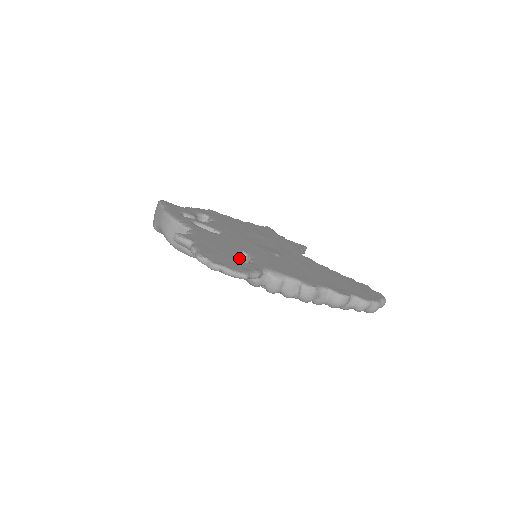
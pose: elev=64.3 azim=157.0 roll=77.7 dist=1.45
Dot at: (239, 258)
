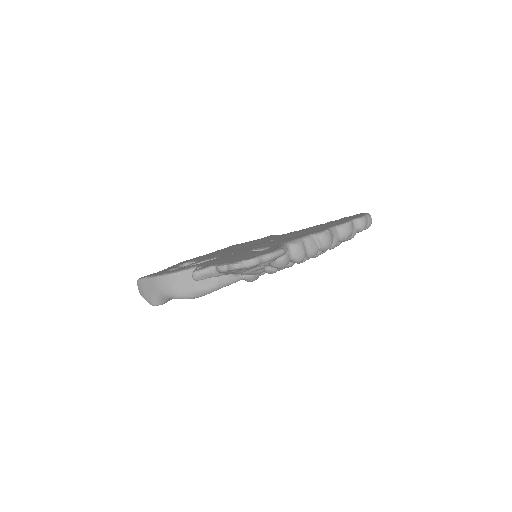
Dot at: (258, 251)
